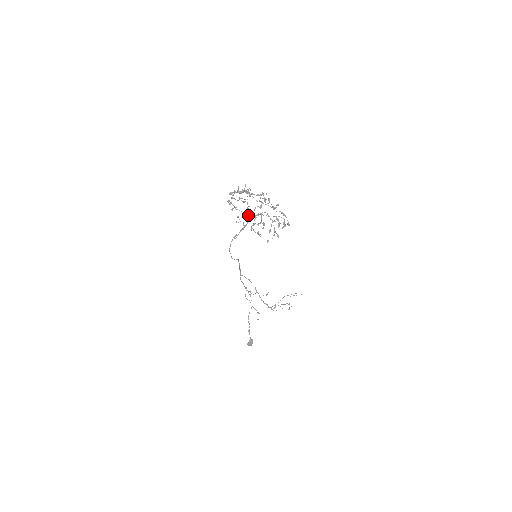
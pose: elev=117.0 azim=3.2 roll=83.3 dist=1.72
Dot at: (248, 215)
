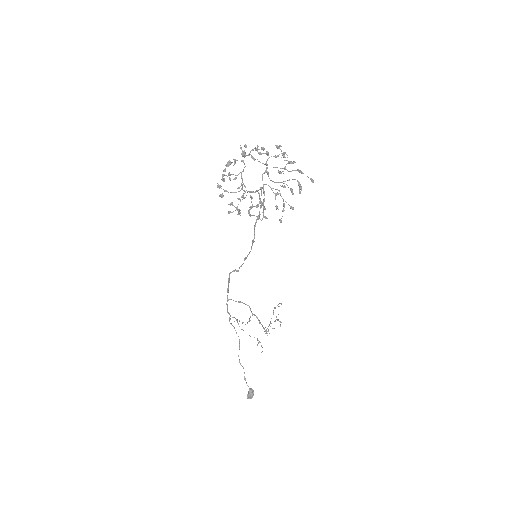
Dot at: (251, 192)
